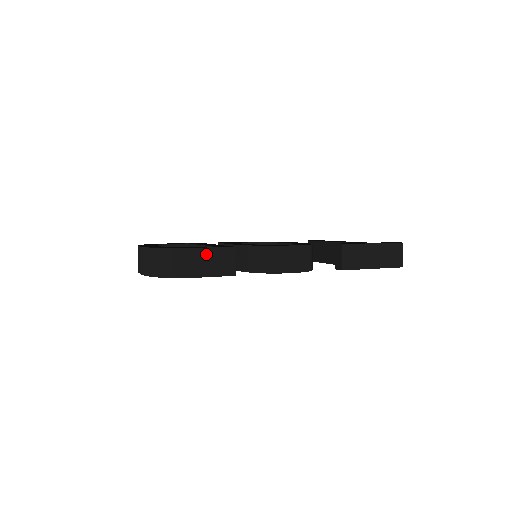
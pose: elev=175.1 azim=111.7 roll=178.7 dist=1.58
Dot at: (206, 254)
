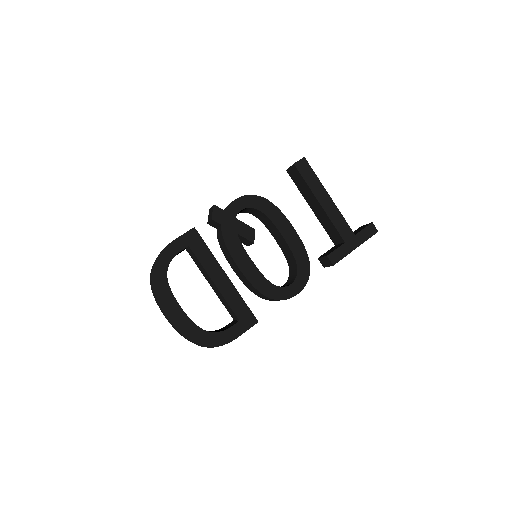
Dot at: (237, 337)
